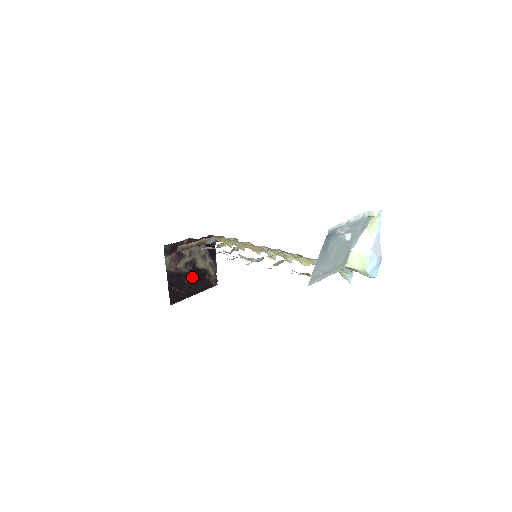
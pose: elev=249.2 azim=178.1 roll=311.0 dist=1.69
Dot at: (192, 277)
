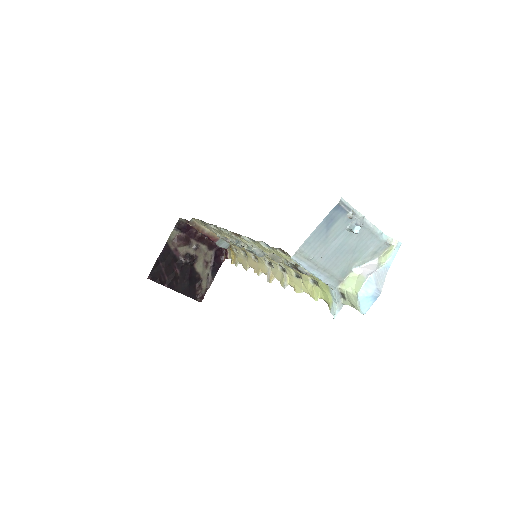
Dot at: (184, 272)
